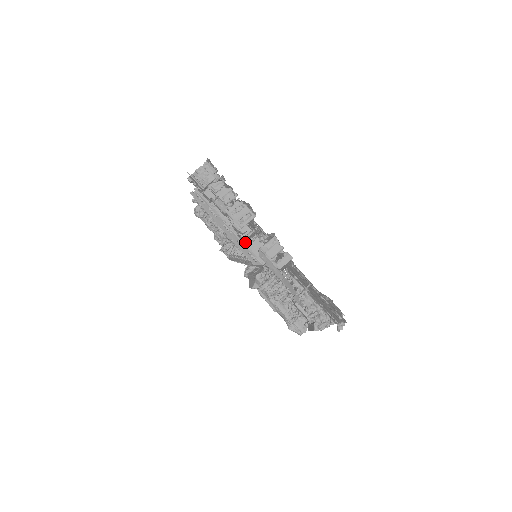
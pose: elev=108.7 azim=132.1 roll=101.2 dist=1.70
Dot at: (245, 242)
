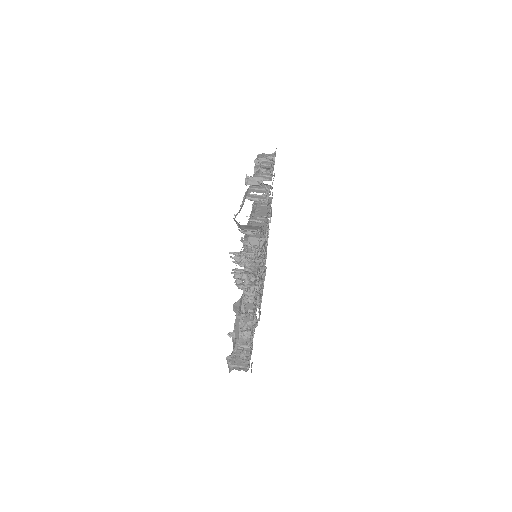
Dot at: (246, 181)
